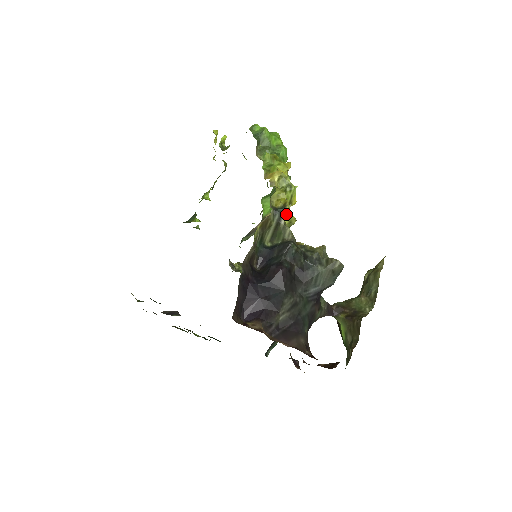
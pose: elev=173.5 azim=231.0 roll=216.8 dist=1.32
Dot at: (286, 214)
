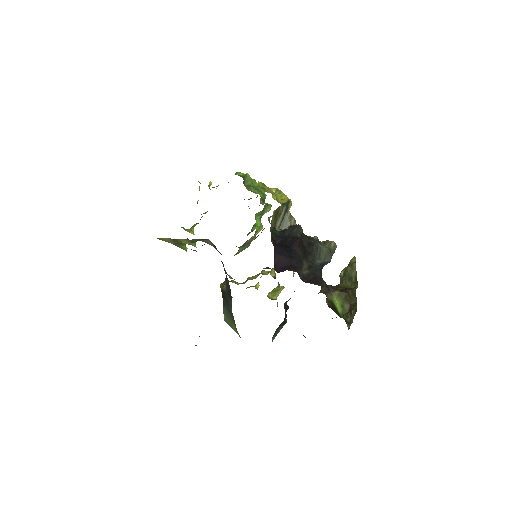
Dot at: occluded
